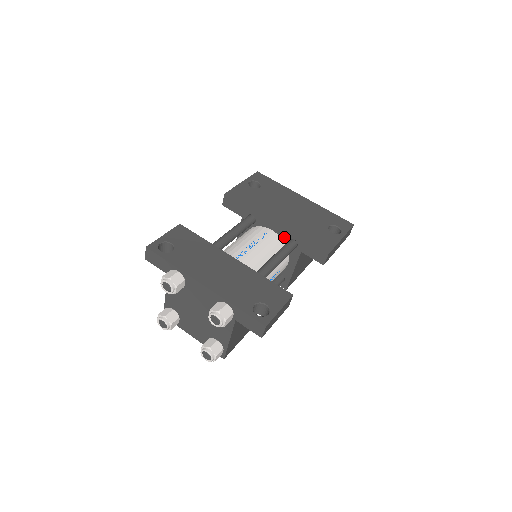
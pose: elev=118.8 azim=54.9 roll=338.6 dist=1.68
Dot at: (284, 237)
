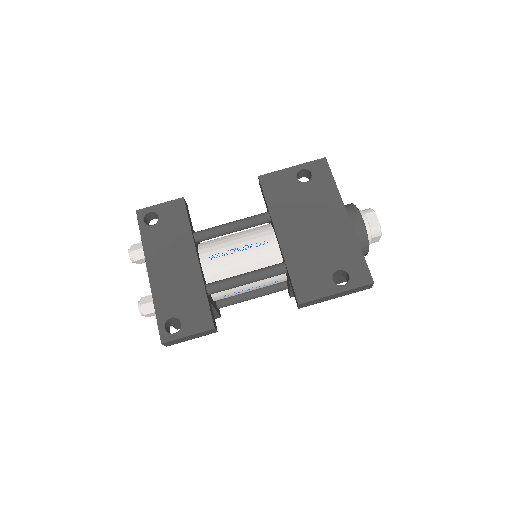
Dot at: (282, 255)
